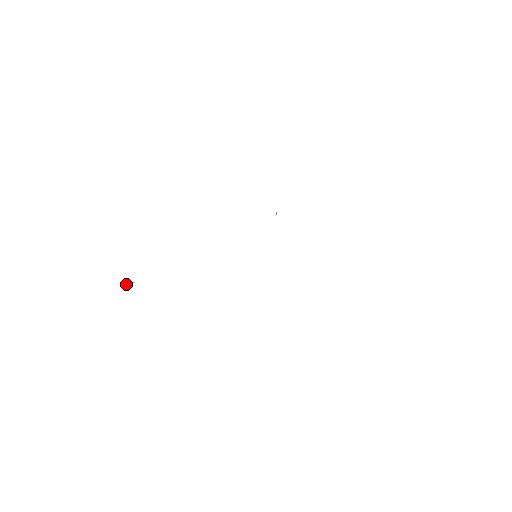
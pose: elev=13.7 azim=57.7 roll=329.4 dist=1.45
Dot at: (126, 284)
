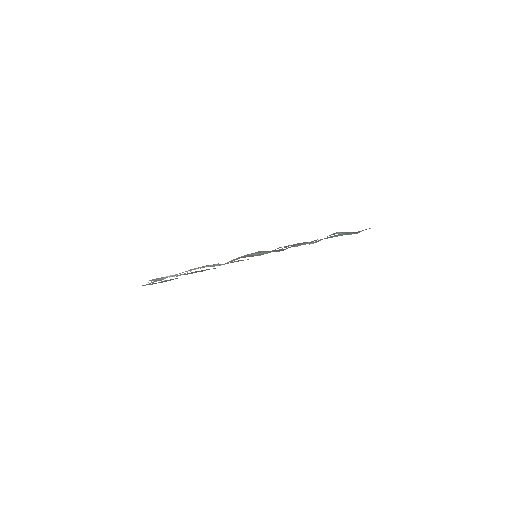
Dot at: occluded
